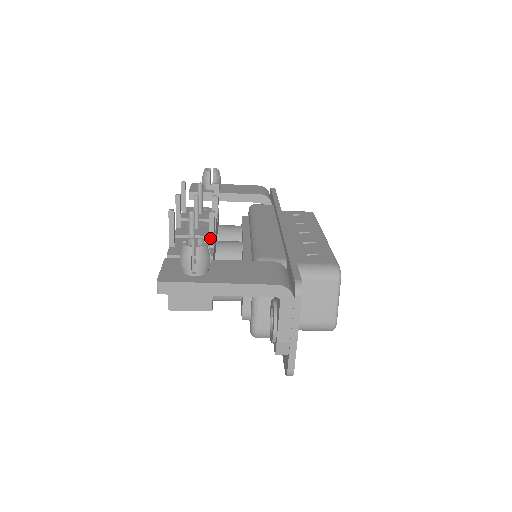
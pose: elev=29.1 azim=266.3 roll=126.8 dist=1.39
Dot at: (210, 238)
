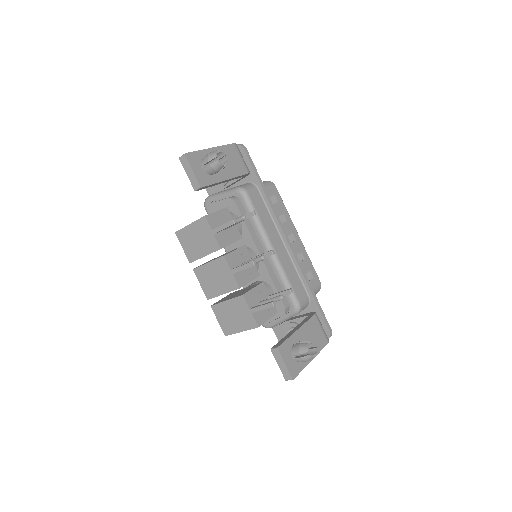
Dot at: occluded
